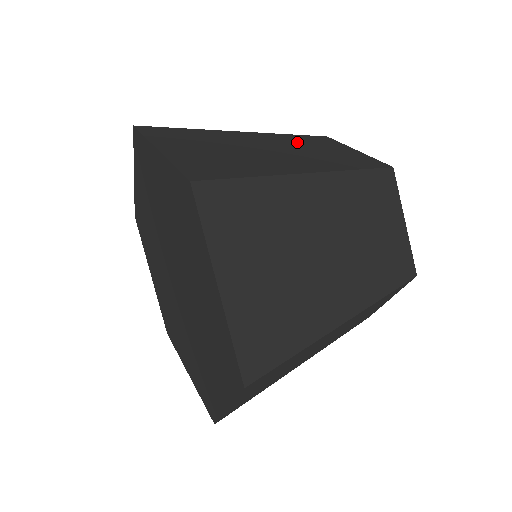
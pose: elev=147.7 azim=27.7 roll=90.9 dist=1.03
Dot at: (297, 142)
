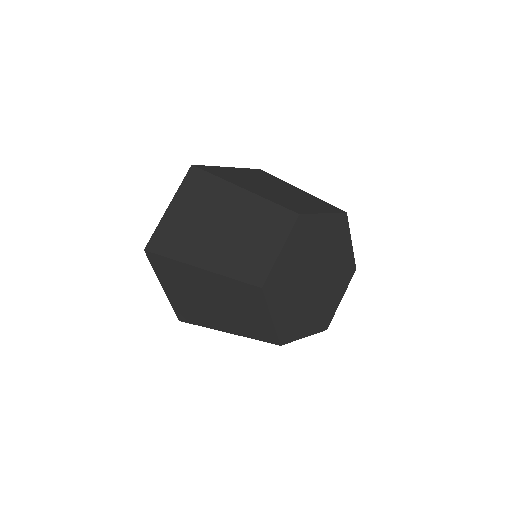
Dot at: (255, 219)
